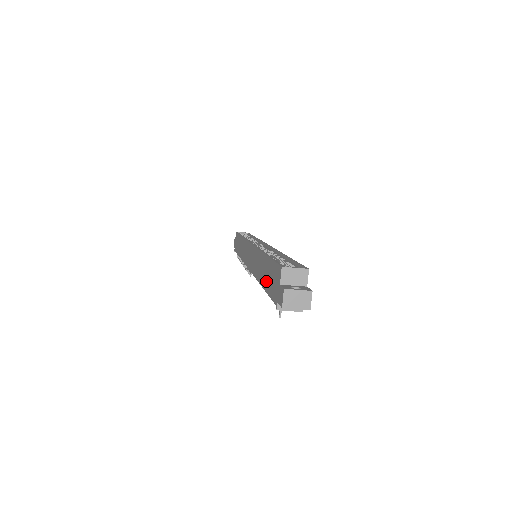
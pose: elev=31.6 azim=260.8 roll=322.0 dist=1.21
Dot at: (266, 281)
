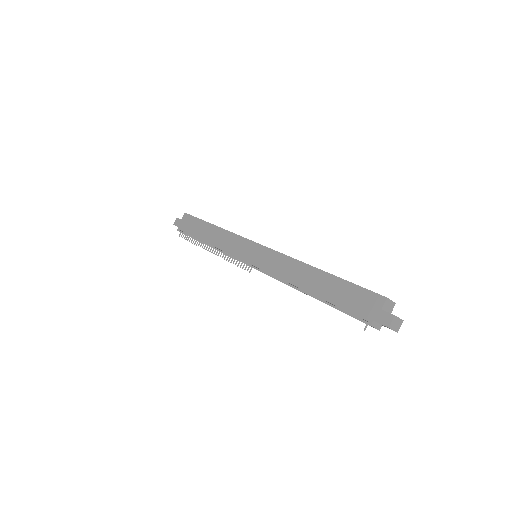
Dot at: (333, 296)
